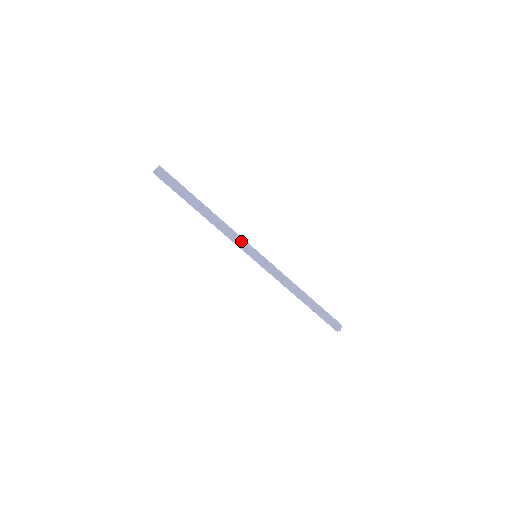
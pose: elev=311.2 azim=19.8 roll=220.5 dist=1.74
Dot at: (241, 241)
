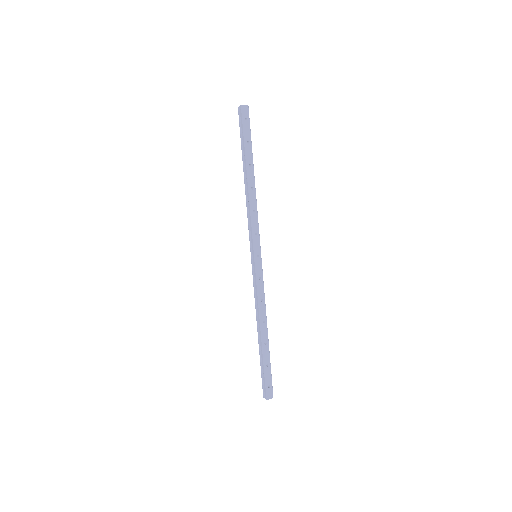
Dot at: (255, 230)
